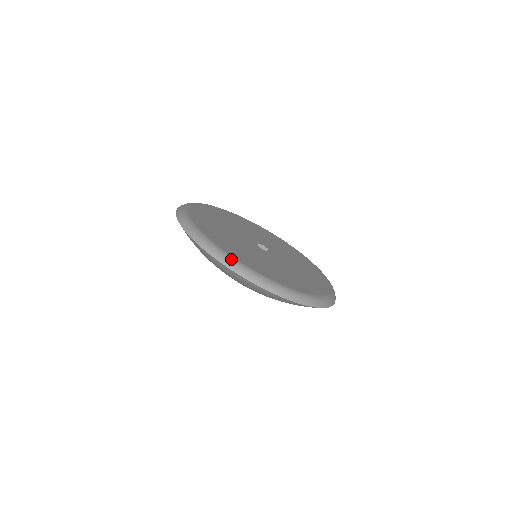
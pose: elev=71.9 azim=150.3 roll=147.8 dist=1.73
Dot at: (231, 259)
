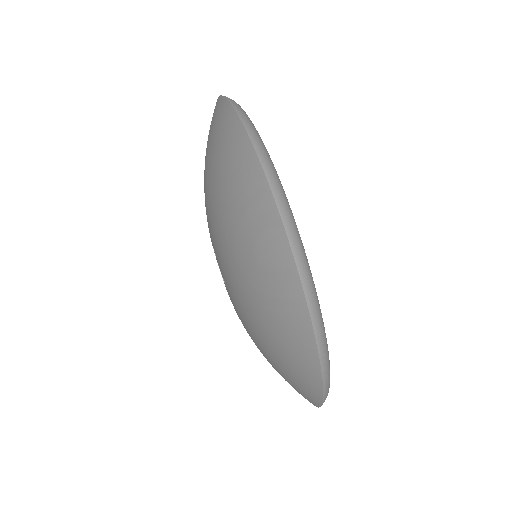
Dot at: occluded
